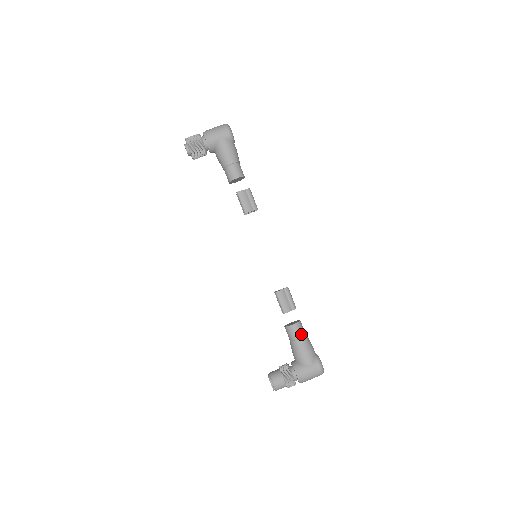
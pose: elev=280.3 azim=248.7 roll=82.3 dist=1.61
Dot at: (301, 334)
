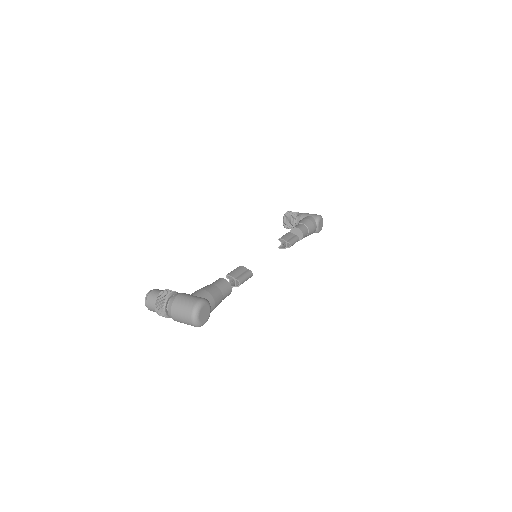
Dot at: (219, 285)
